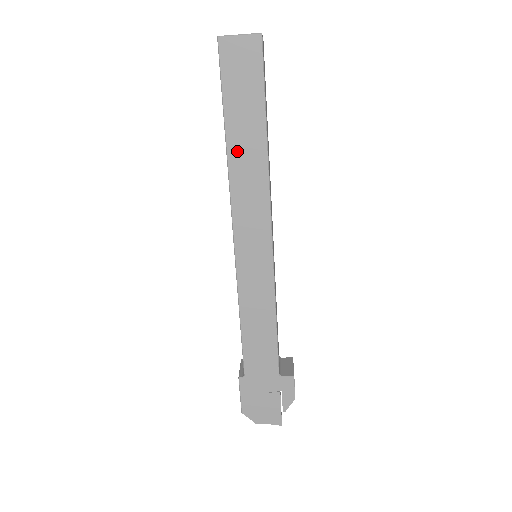
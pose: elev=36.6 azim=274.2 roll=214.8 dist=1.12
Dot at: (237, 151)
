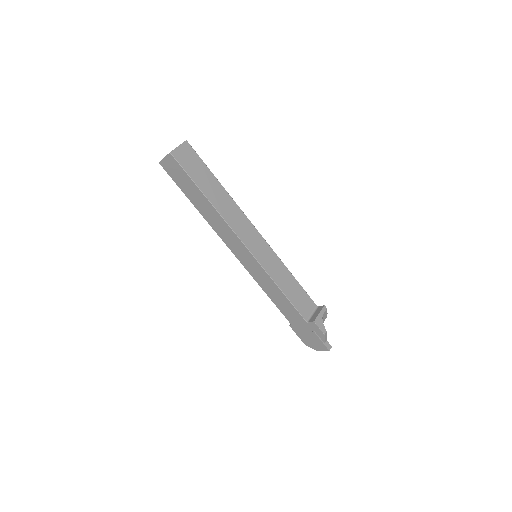
Dot at: (203, 211)
